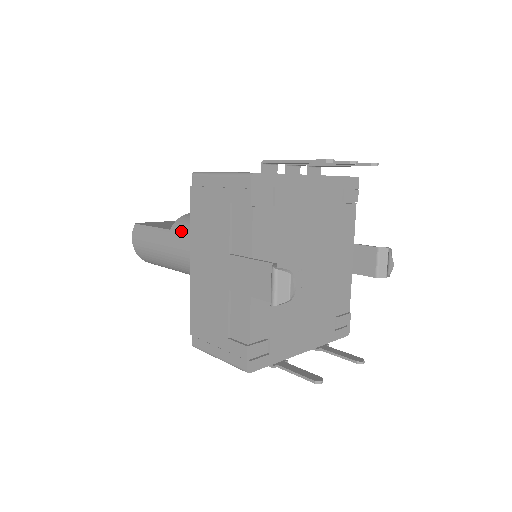
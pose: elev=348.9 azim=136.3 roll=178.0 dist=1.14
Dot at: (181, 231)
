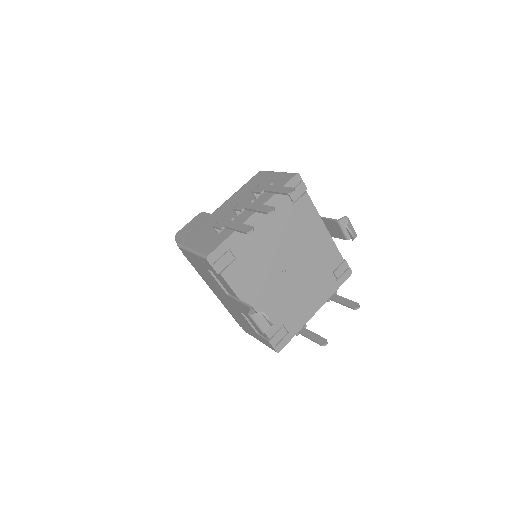
Dot at: occluded
